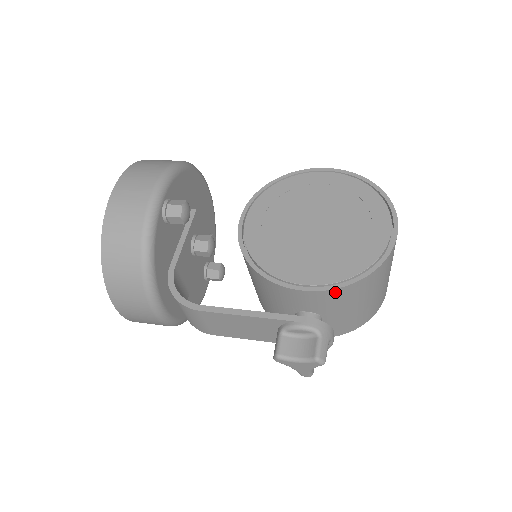
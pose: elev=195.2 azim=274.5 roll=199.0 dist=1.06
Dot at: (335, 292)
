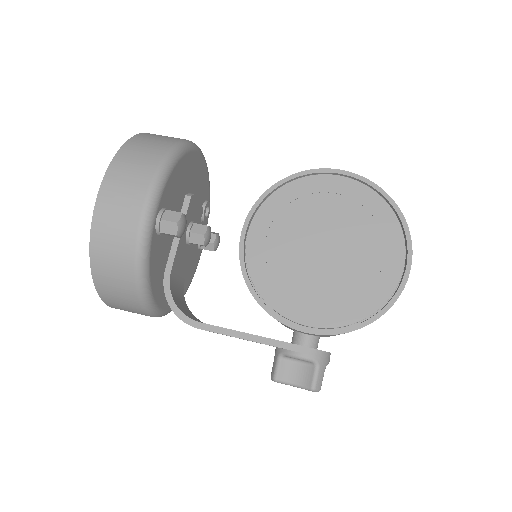
Dot at: (338, 334)
